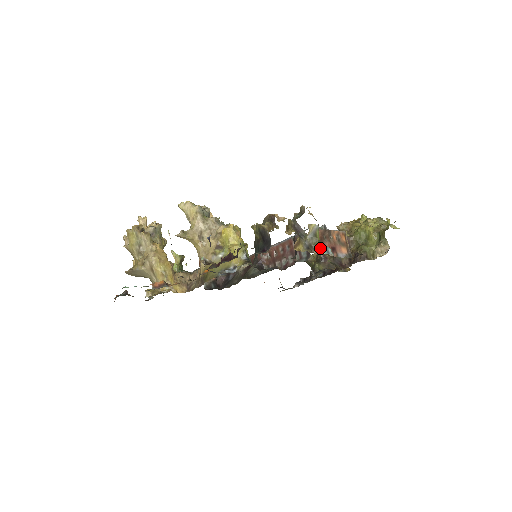
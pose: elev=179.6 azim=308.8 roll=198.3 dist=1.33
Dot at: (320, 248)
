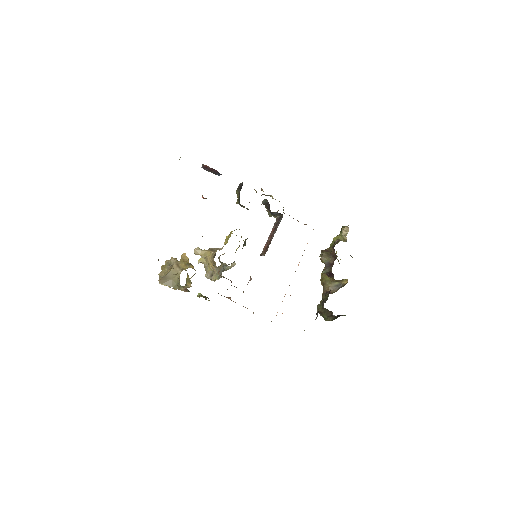
Dot at: occluded
